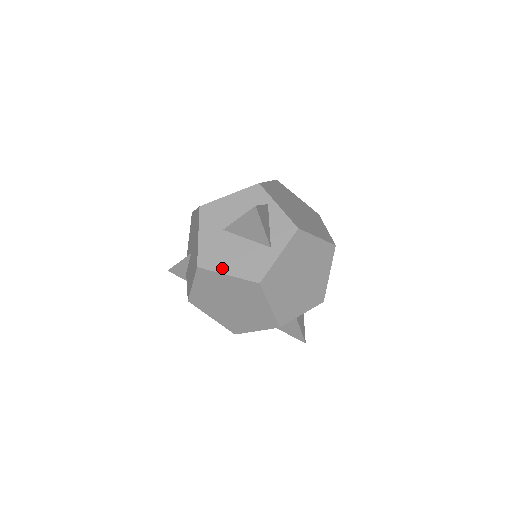
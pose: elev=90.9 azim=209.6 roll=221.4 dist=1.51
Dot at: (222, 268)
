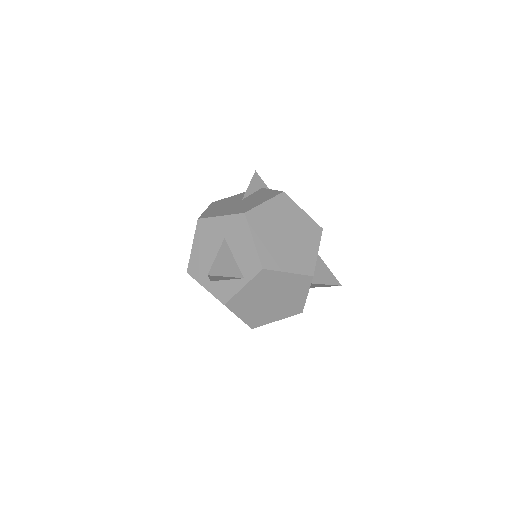
Dot at: (197, 241)
